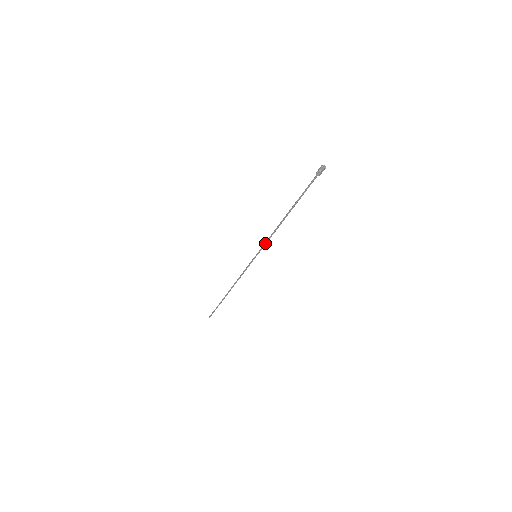
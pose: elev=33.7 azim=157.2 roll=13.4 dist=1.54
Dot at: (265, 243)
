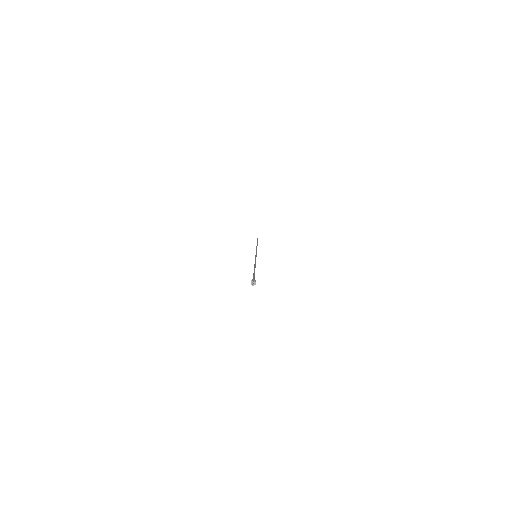
Dot at: occluded
